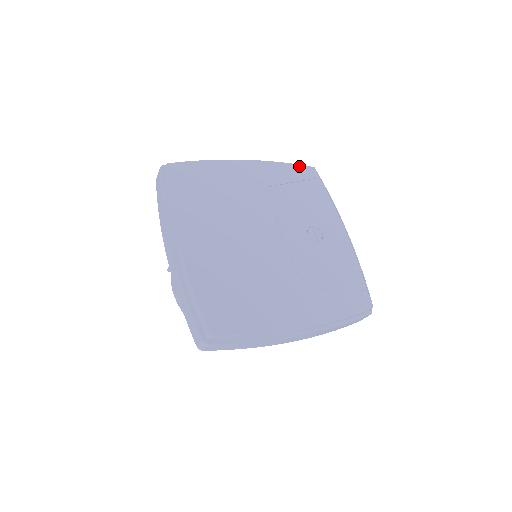
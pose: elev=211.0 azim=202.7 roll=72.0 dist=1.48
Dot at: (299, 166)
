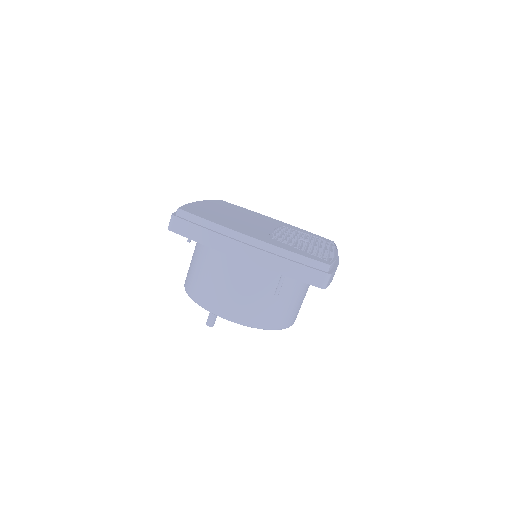
Dot at: (320, 236)
